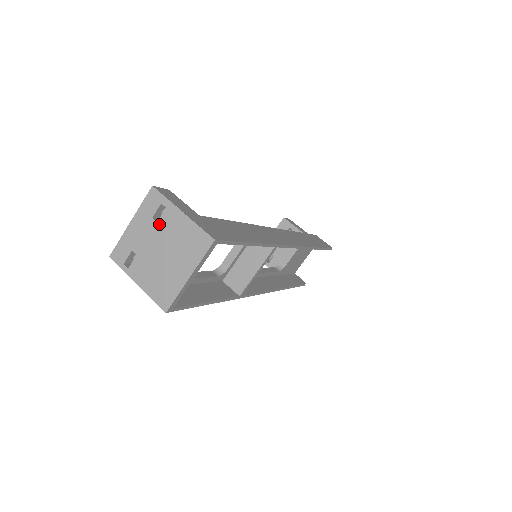
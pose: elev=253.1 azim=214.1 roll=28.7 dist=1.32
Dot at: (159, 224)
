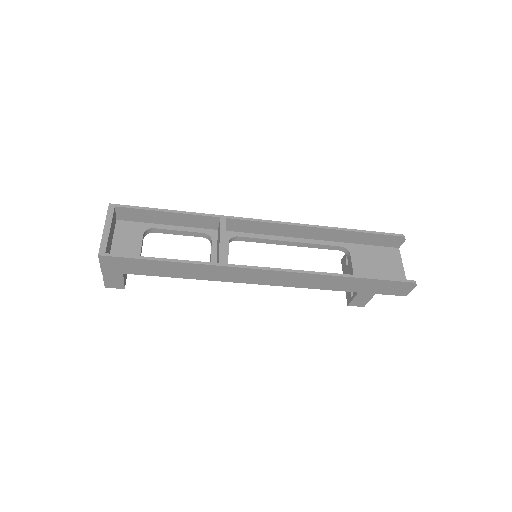
Dot at: occluded
